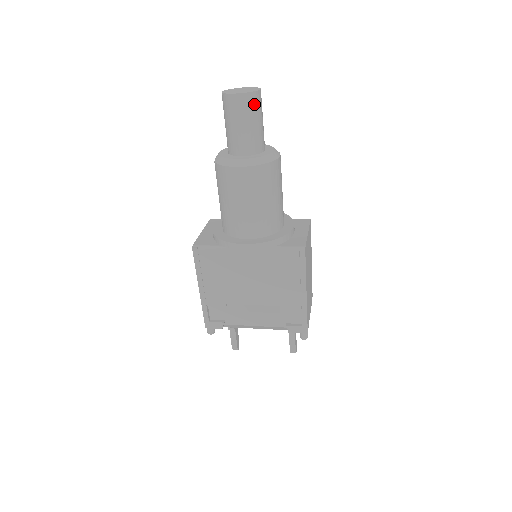
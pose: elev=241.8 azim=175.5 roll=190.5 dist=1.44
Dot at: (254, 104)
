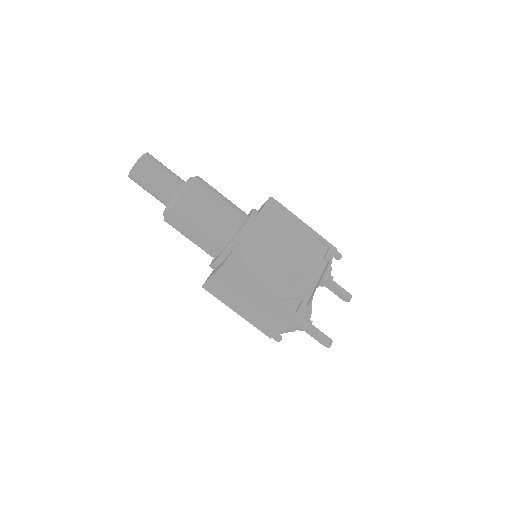
Dot at: (155, 159)
